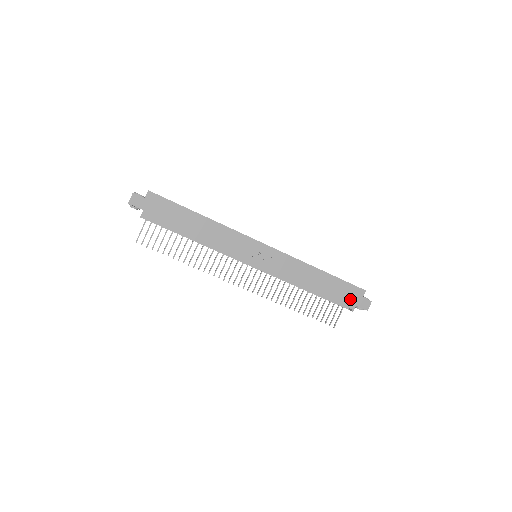
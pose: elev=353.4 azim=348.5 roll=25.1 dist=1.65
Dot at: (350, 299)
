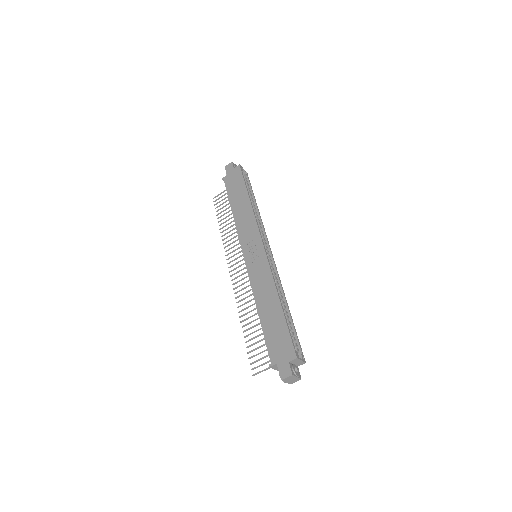
Dot at: (278, 352)
